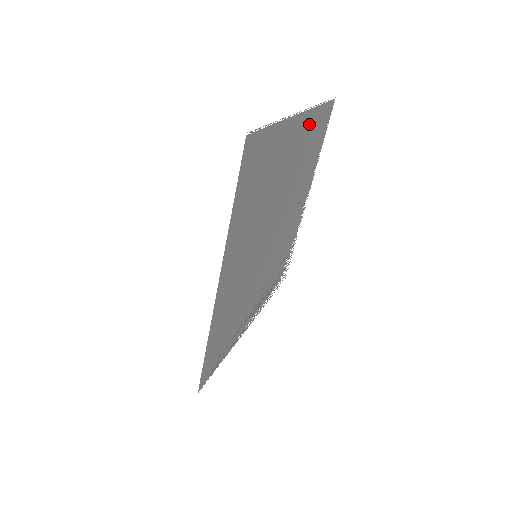
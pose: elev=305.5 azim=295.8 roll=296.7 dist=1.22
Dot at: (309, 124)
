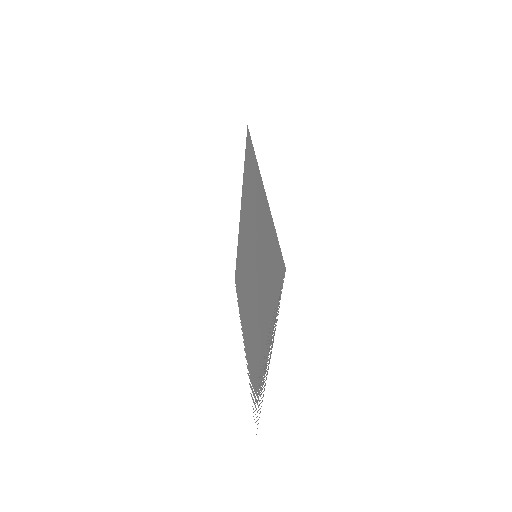
Dot at: (239, 240)
